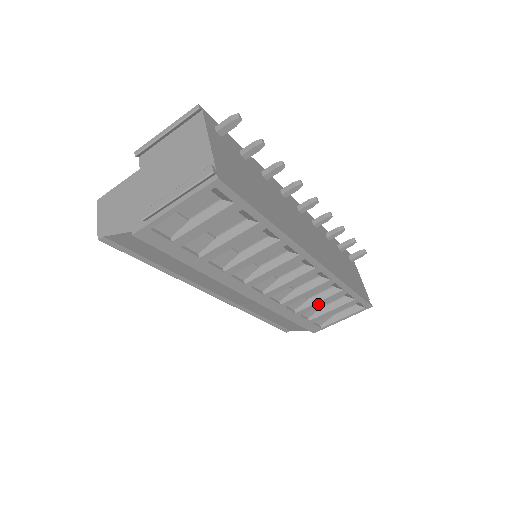
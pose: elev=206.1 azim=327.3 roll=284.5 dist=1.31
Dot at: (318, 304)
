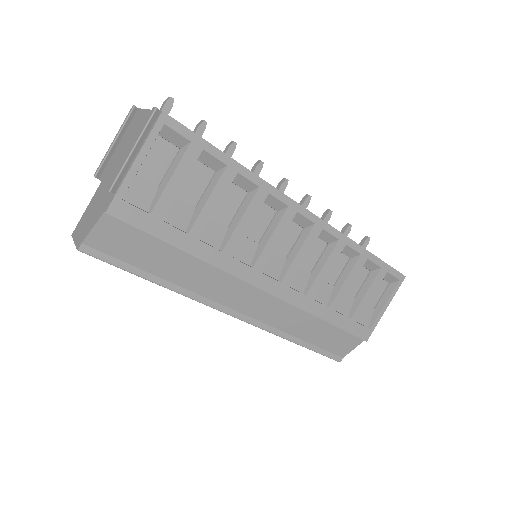
Dot at: (346, 286)
